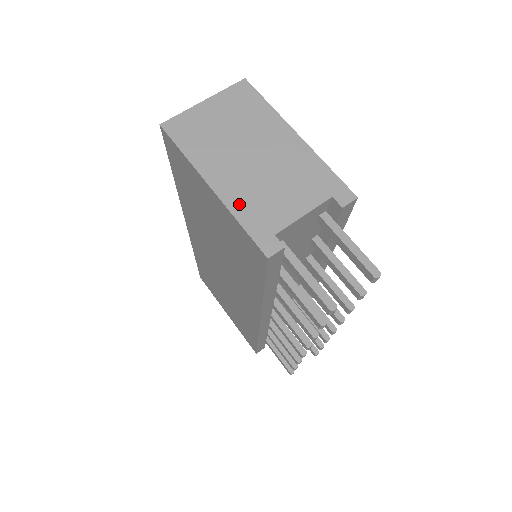
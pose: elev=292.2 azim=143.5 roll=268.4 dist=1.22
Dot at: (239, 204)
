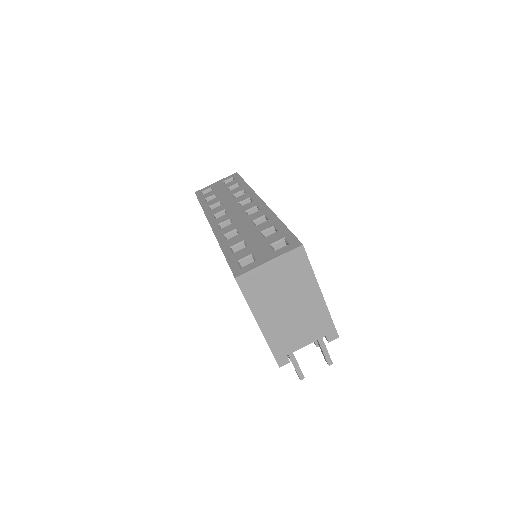
Dot at: (273, 337)
